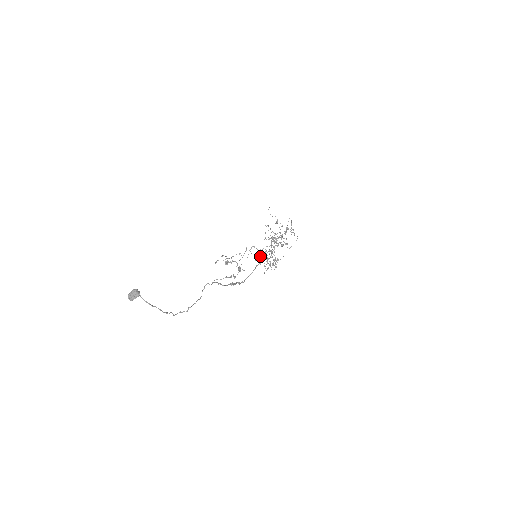
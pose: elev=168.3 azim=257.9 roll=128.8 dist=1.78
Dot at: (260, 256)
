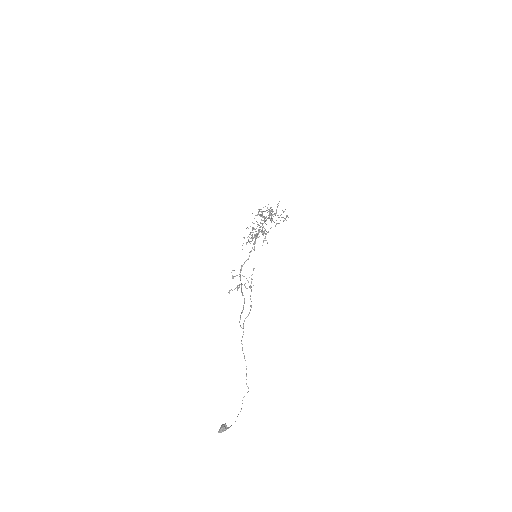
Dot at: occluded
